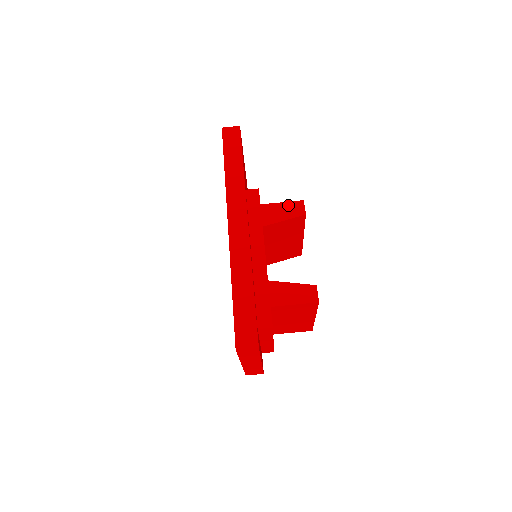
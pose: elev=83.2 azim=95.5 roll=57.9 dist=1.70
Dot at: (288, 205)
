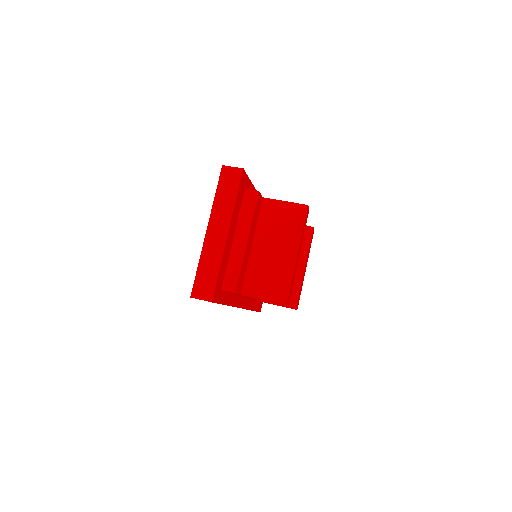
Dot at: occluded
